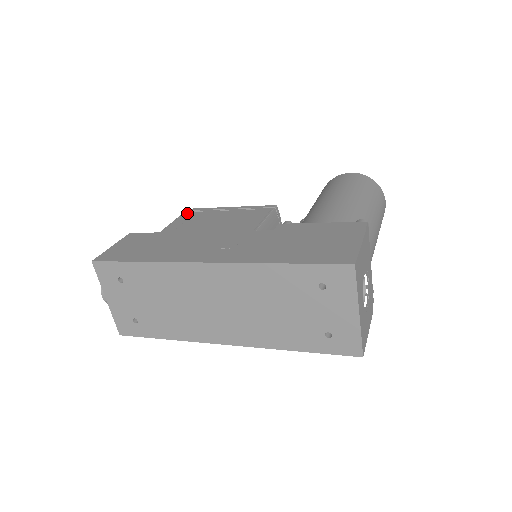
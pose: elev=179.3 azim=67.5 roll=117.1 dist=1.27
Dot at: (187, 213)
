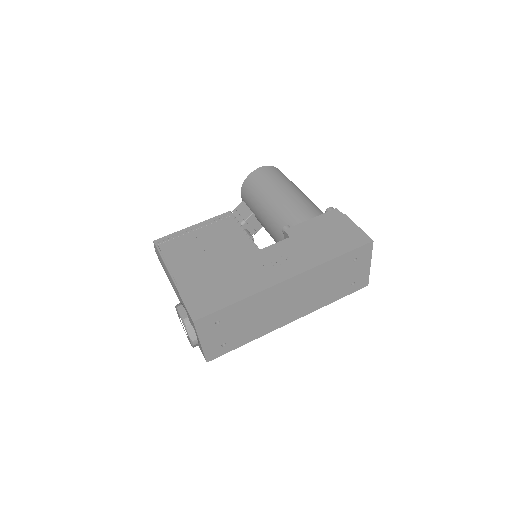
Dot at: (161, 245)
